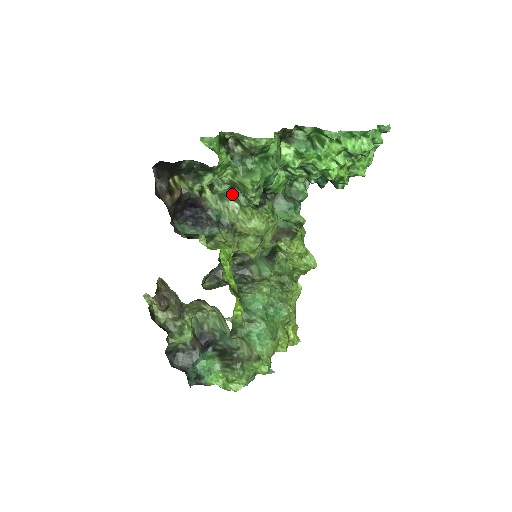
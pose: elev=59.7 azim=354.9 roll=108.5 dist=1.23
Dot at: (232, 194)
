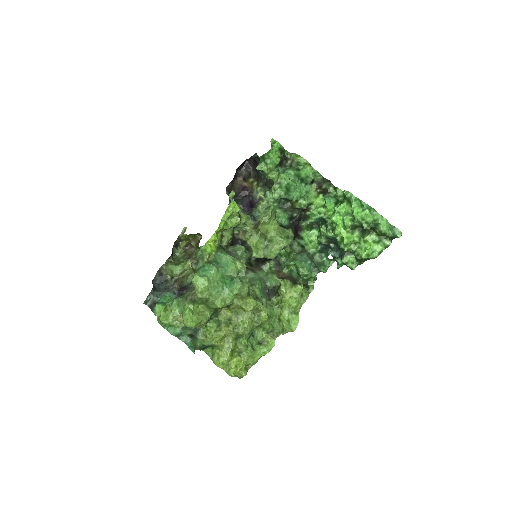
Dot at: (273, 206)
